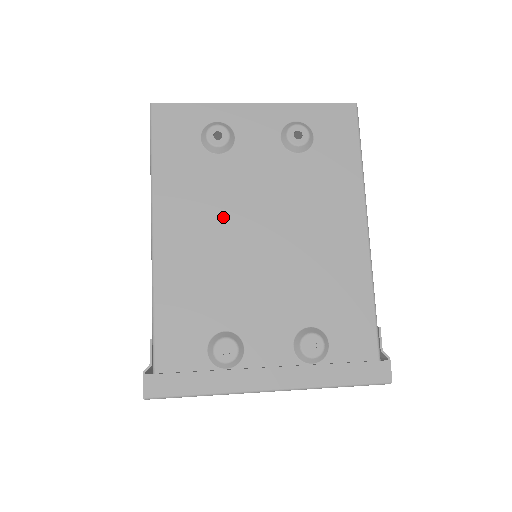
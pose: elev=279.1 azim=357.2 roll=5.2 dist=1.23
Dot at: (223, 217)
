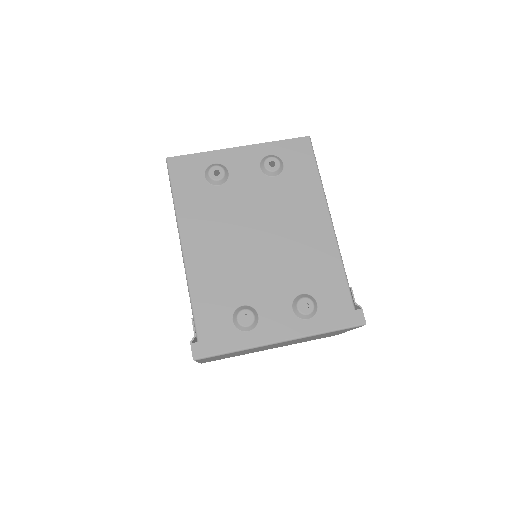
Dot at: (229, 228)
